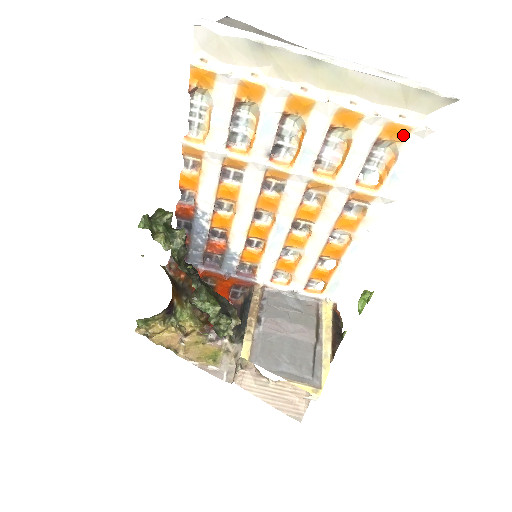
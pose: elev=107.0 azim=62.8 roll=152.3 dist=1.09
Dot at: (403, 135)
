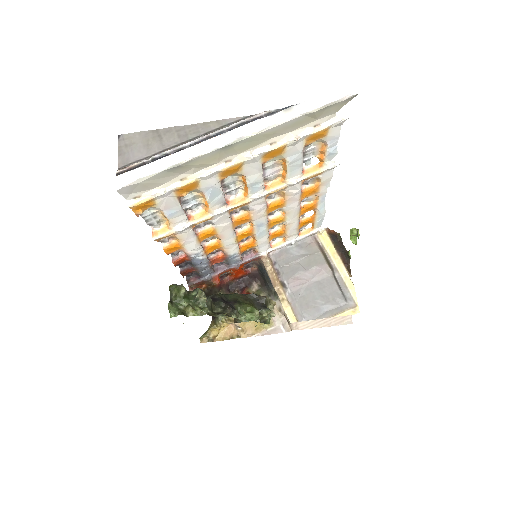
Dot at: (324, 134)
